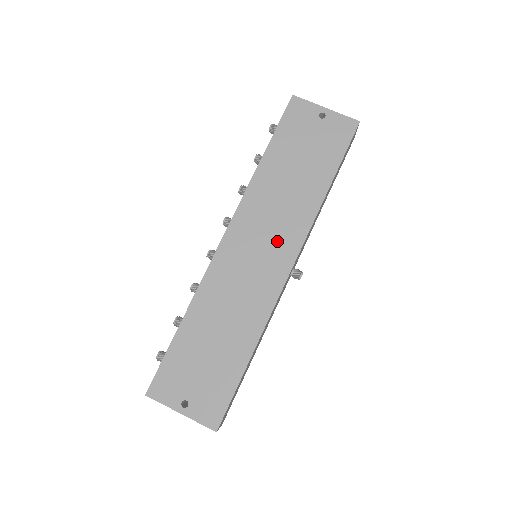
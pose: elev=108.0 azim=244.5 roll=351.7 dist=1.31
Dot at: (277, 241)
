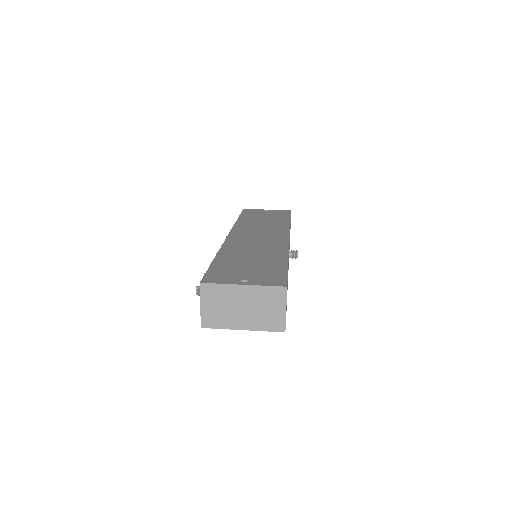
Dot at: (270, 233)
